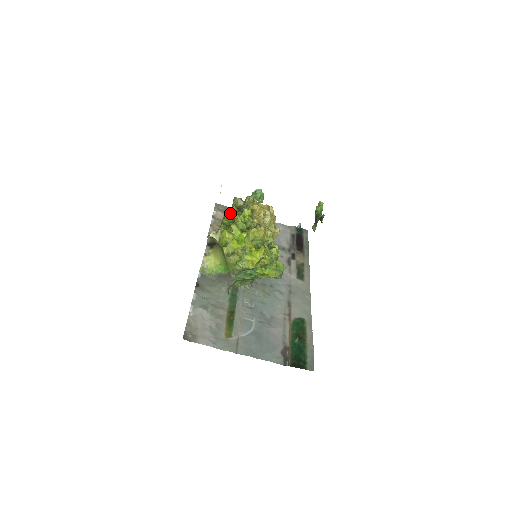
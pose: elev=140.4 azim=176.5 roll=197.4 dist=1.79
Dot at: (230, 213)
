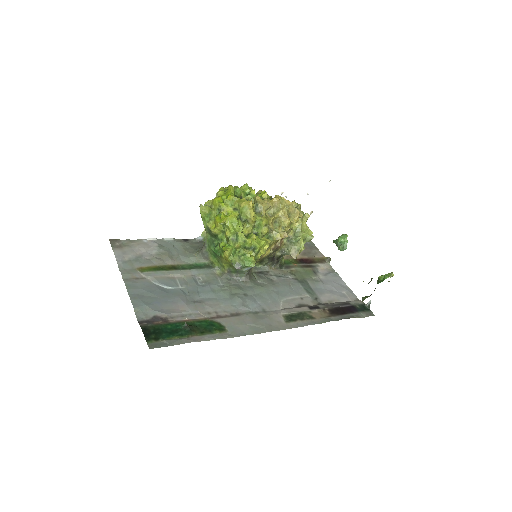
Dot at: (247, 184)
